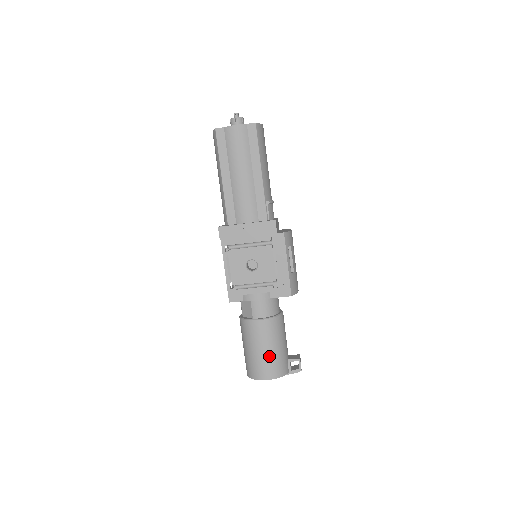
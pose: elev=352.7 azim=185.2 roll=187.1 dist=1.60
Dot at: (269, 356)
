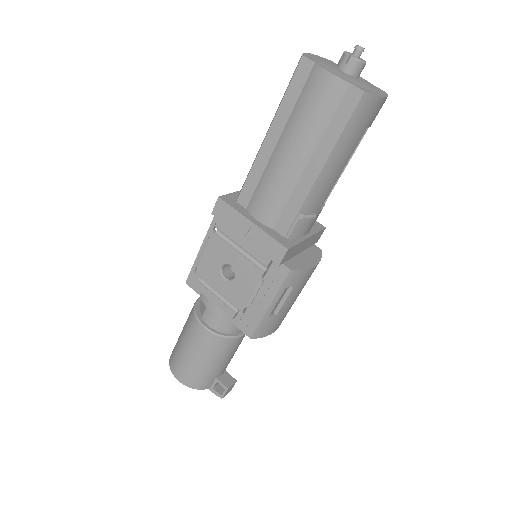
Dot at: (193, 364)
